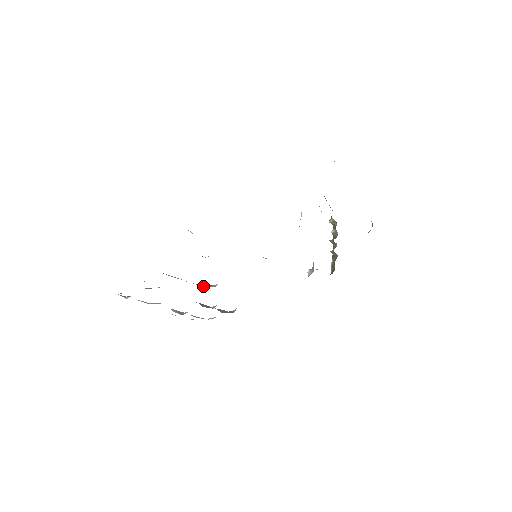
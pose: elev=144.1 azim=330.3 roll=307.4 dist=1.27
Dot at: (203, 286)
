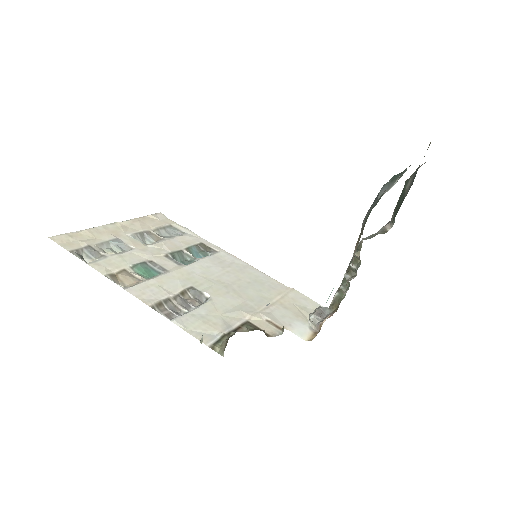
Dot at: (191, 294)
